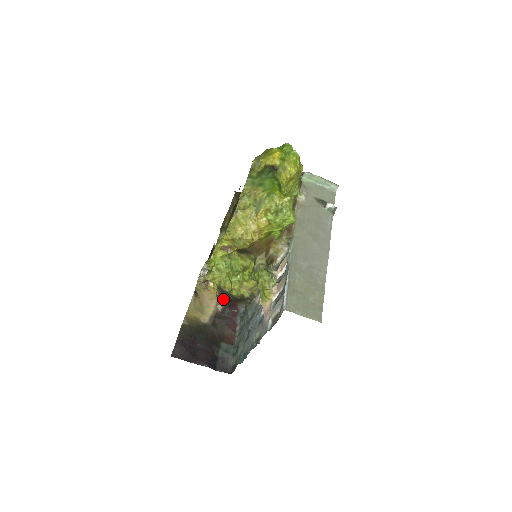
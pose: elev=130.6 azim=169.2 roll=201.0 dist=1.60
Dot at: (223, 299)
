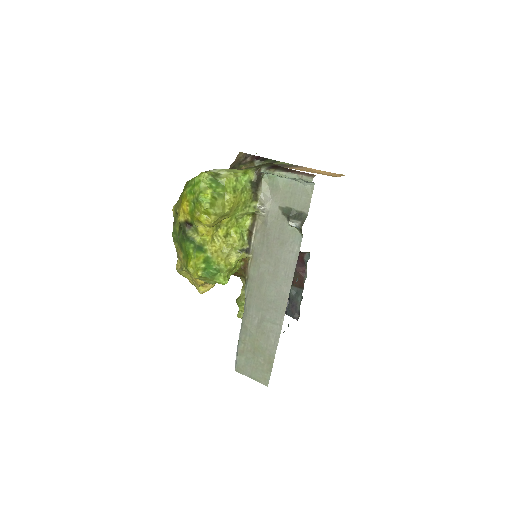
Dot at: occluded
